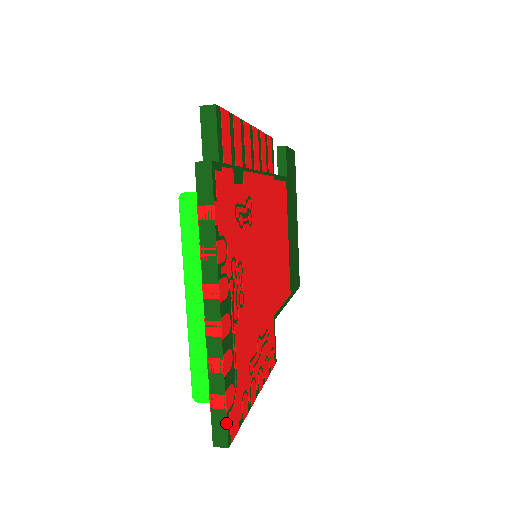
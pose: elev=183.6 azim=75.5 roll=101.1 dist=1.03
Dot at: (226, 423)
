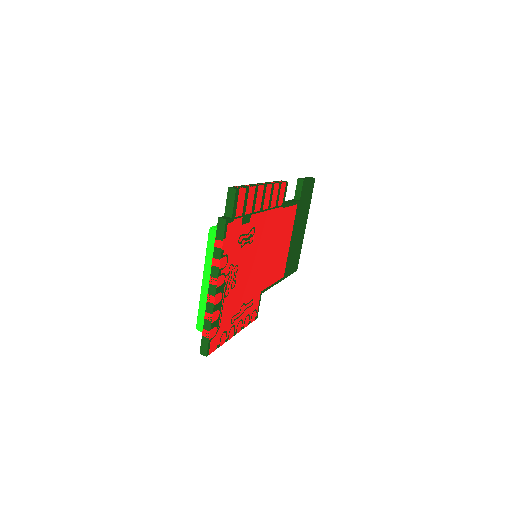
Dot at: (208, 345)
